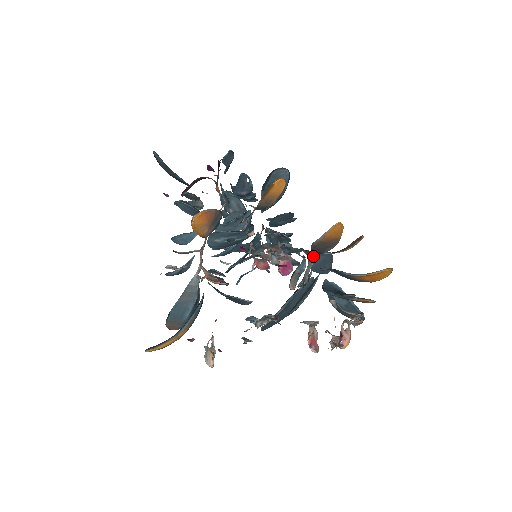
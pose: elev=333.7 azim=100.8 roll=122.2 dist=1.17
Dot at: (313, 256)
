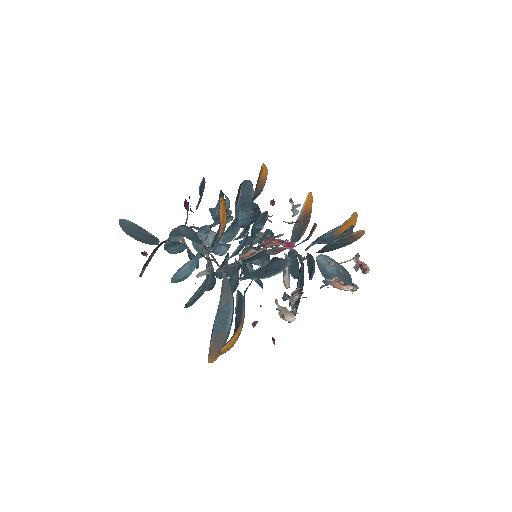
Dot at: (289, 254)
